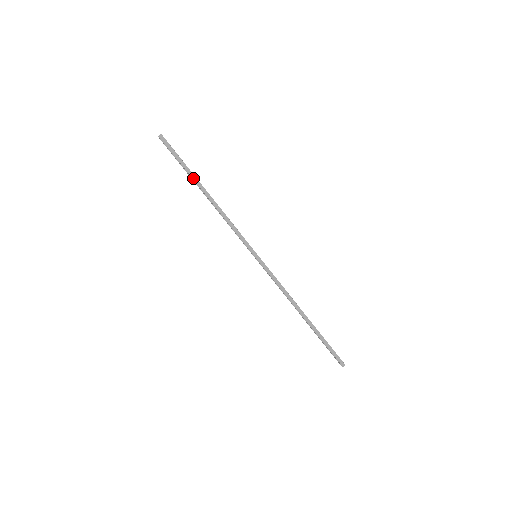
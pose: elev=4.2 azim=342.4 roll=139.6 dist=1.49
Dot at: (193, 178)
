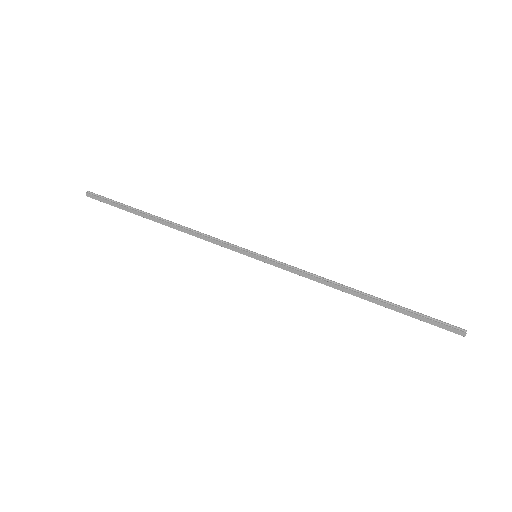
Dot at: (140, 215)
